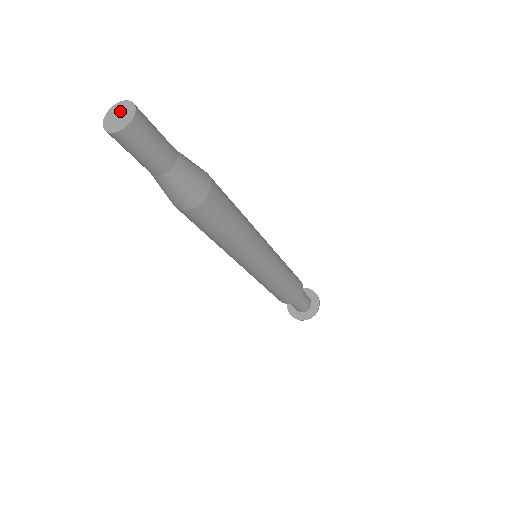
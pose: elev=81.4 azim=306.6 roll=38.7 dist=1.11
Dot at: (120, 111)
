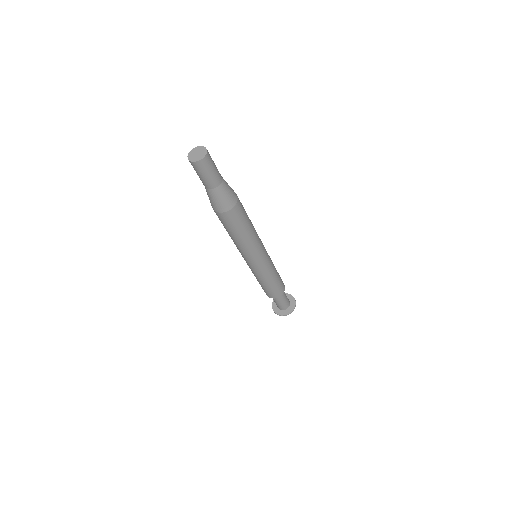
Dot at: (198, 151)
